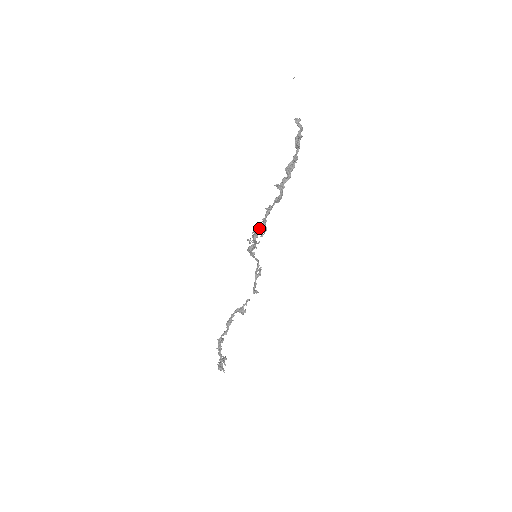
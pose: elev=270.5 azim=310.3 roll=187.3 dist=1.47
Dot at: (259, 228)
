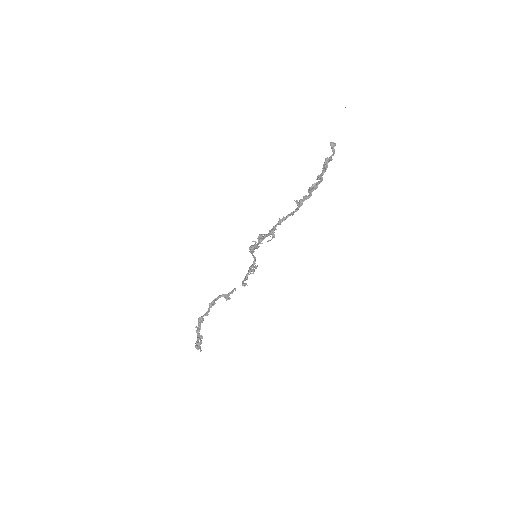
Dot at: (267, 234)
